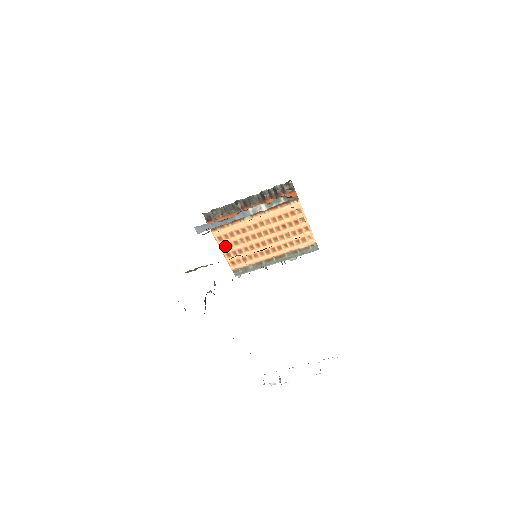
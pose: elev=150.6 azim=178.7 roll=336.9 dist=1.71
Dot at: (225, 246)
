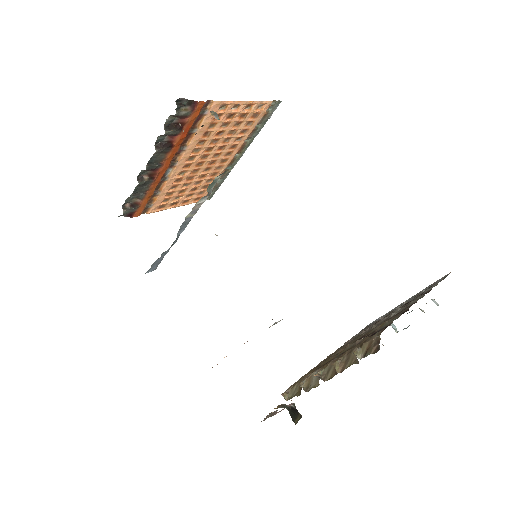
Dot at: (174, 203)
